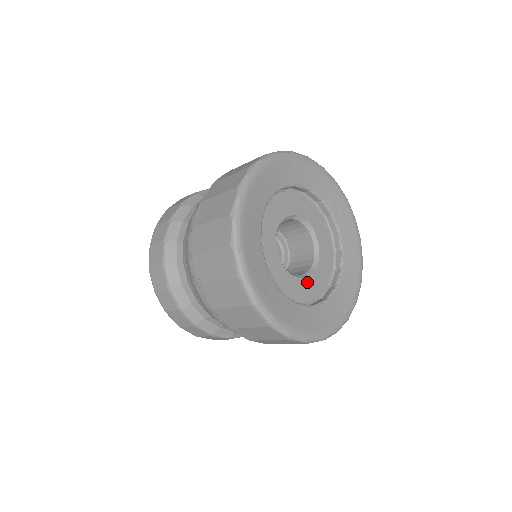
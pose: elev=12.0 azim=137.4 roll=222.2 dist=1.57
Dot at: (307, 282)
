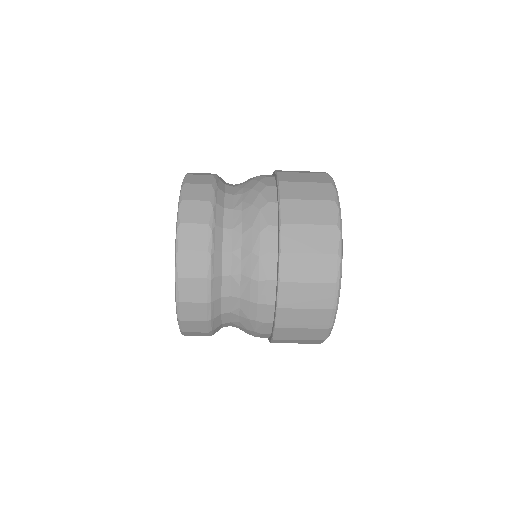
Dot at: occluded
